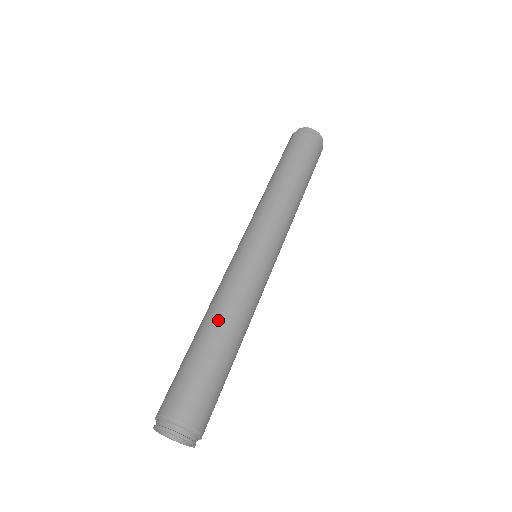
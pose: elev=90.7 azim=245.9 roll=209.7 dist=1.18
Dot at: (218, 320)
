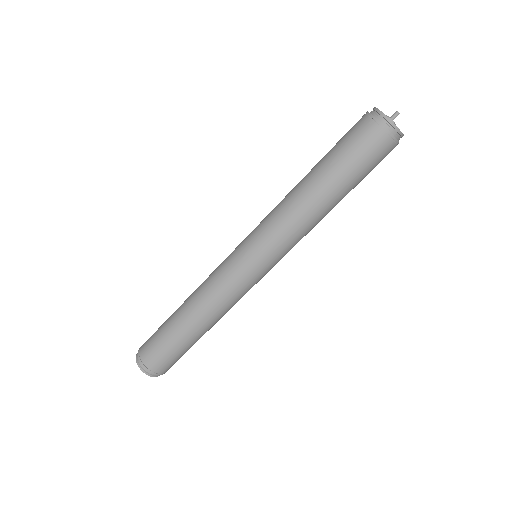
Dot at: (200, 319)
